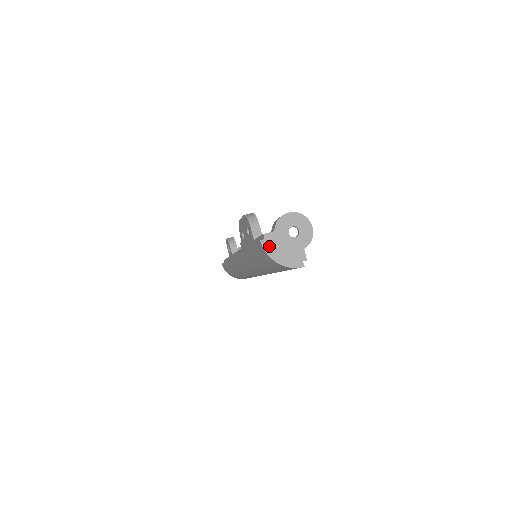
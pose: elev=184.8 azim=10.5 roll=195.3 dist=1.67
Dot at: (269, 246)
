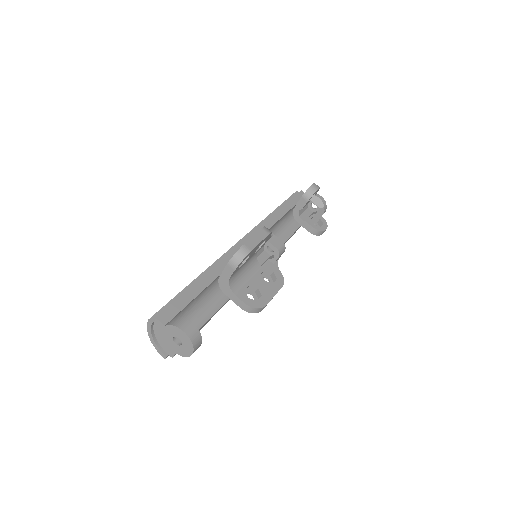
Dot at: (155, 326)
